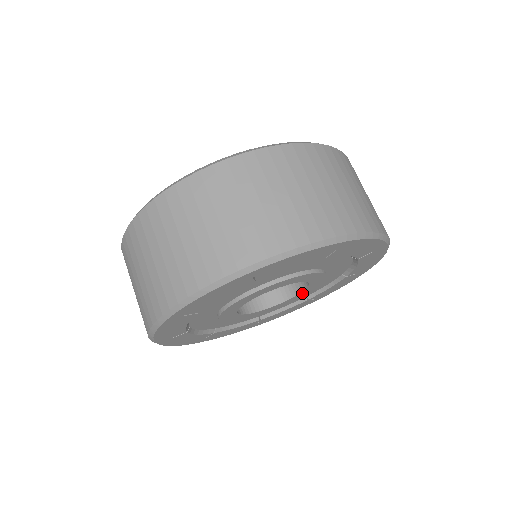
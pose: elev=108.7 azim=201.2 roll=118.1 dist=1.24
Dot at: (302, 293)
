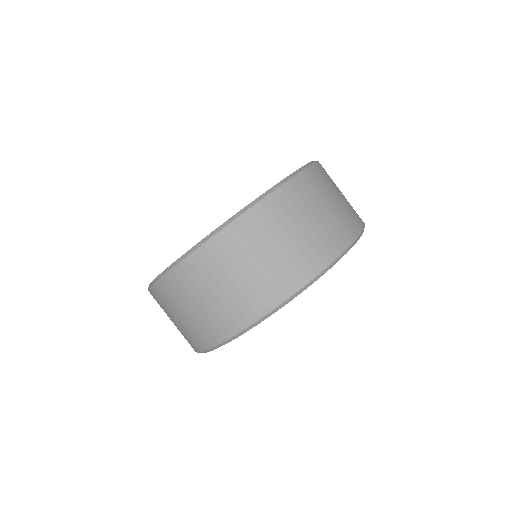
Dot at: occluded
